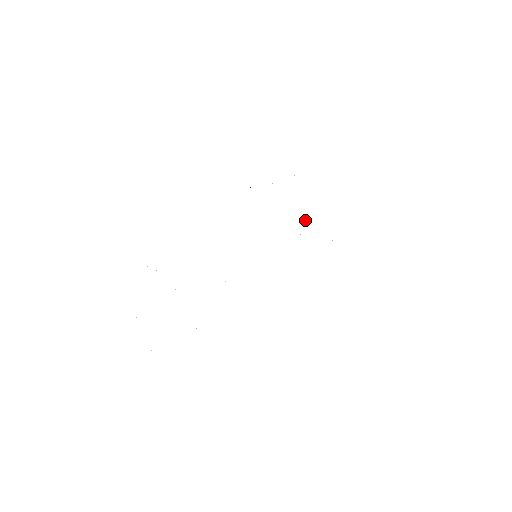
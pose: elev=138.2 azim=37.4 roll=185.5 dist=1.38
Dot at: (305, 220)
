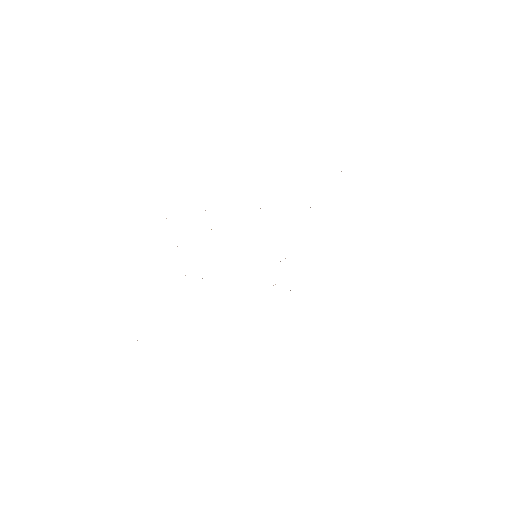
Dot at: occluded
